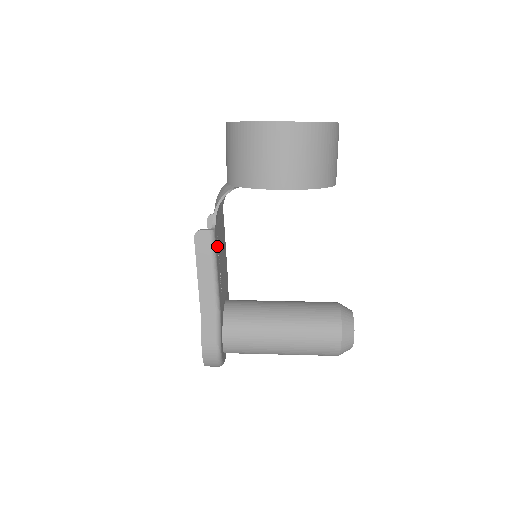
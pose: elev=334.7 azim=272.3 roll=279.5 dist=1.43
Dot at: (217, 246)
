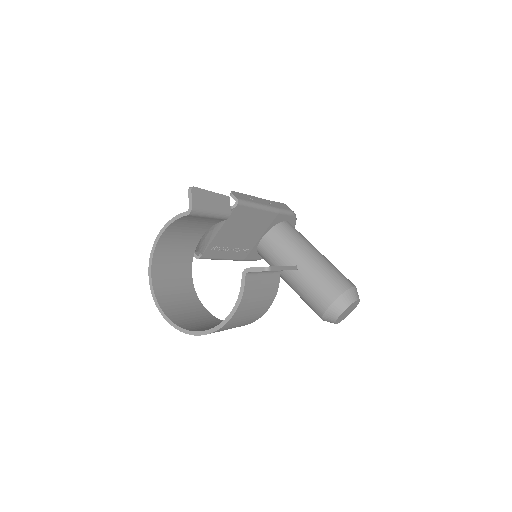
Dot at: (215, 252)
